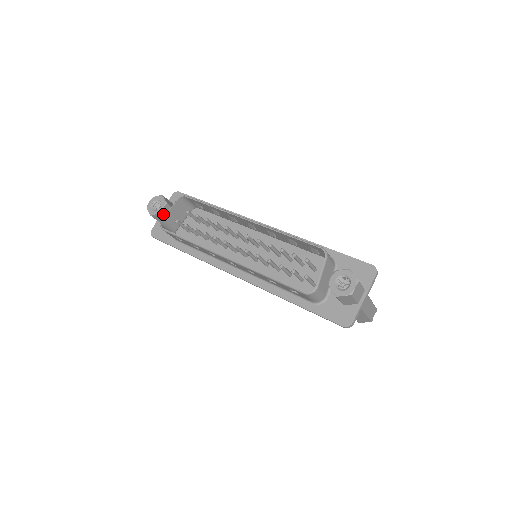
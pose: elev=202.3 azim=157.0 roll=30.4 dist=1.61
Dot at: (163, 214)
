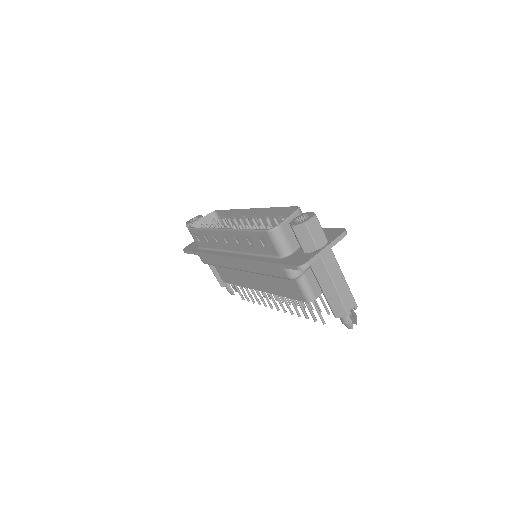
Dot at: occluded
